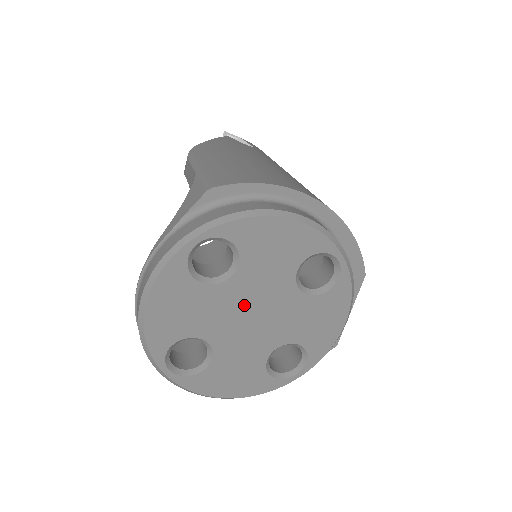
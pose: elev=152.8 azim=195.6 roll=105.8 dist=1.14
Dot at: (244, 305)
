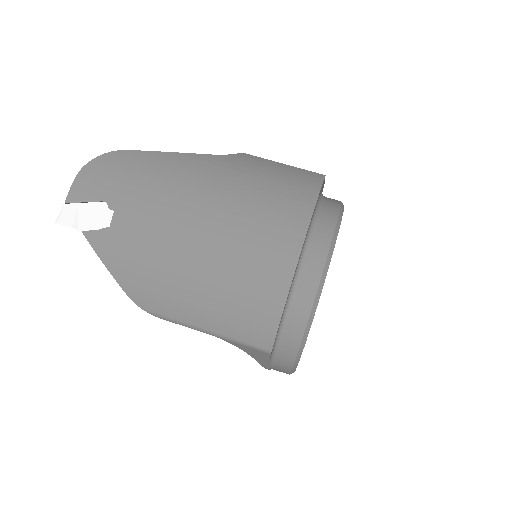
Dot at: occluded
